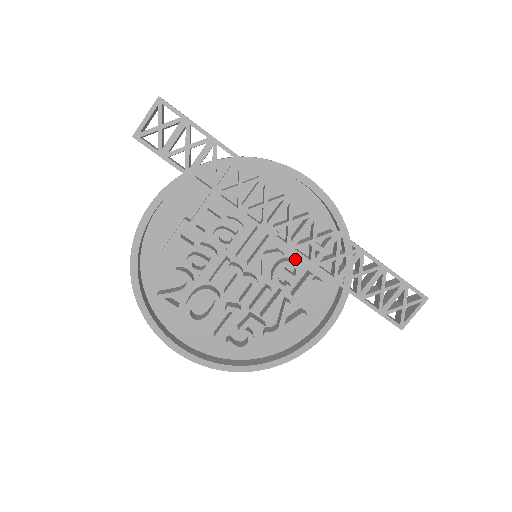
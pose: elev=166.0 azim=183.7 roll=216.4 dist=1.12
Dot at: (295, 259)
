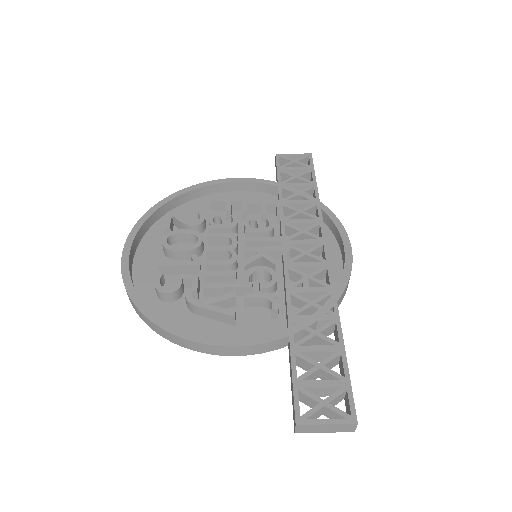
Dot at: (278, 286)
